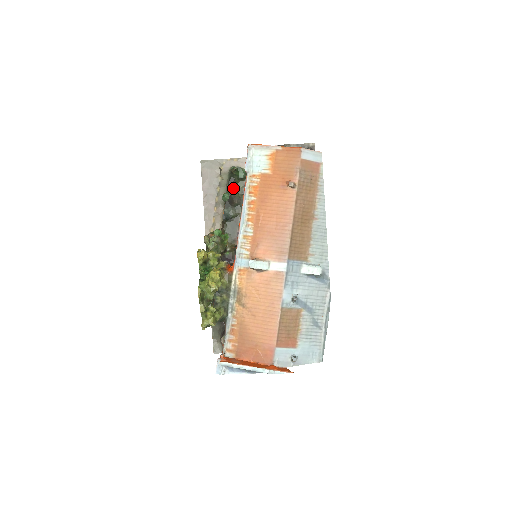
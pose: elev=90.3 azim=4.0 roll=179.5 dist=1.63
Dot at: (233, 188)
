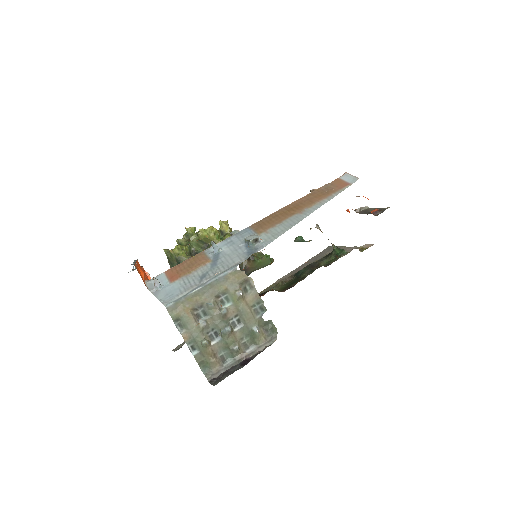
Dot at: (325, 260)
